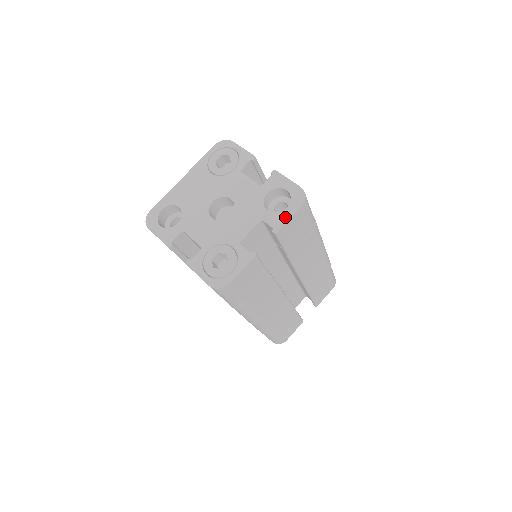
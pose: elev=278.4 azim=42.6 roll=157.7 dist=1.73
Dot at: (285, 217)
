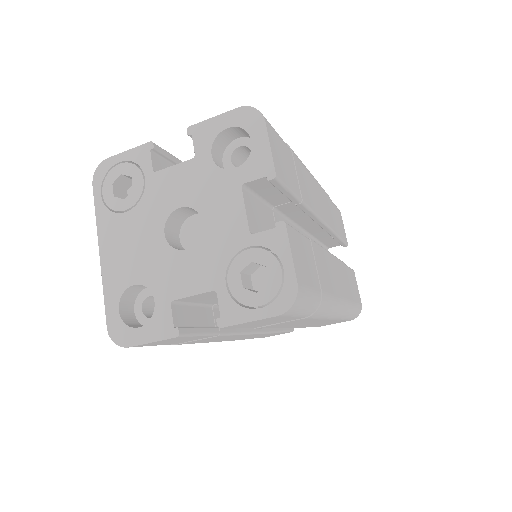
Dot at: (263, 151)
